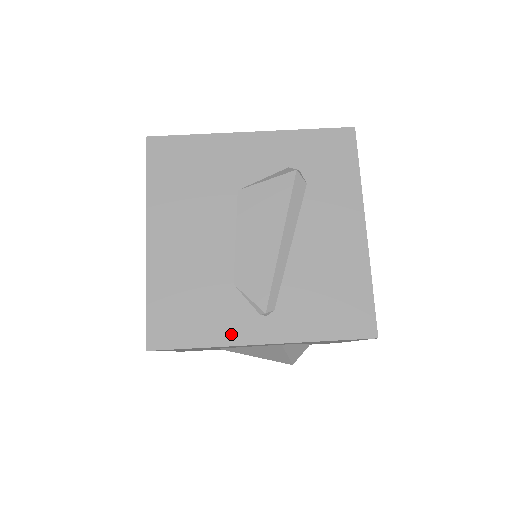
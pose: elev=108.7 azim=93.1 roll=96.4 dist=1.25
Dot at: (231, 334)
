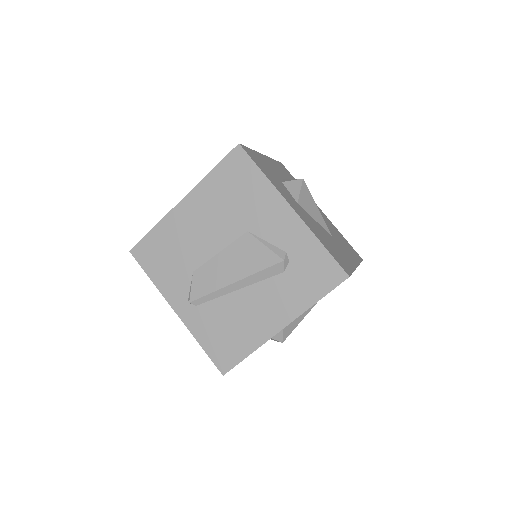
Dot at: (168, 290)
